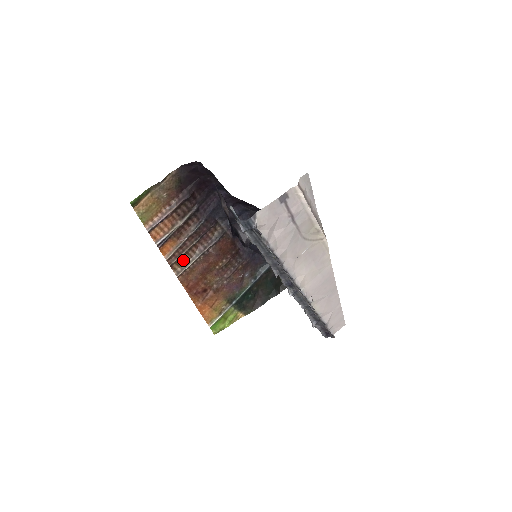
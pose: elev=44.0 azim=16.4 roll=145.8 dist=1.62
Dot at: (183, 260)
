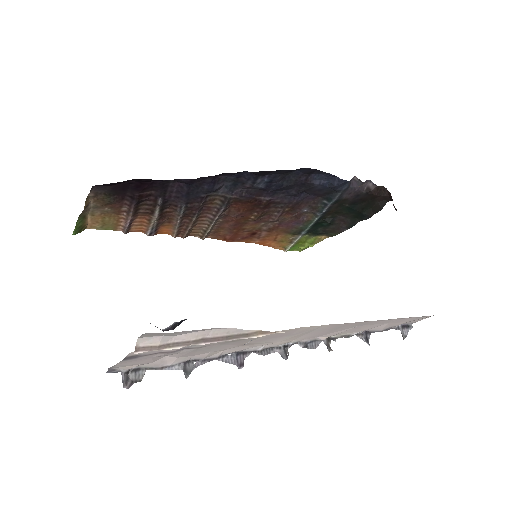
Dot at: (198, 228)
